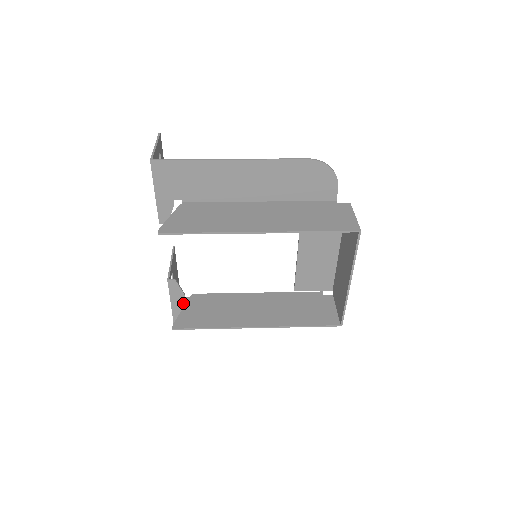
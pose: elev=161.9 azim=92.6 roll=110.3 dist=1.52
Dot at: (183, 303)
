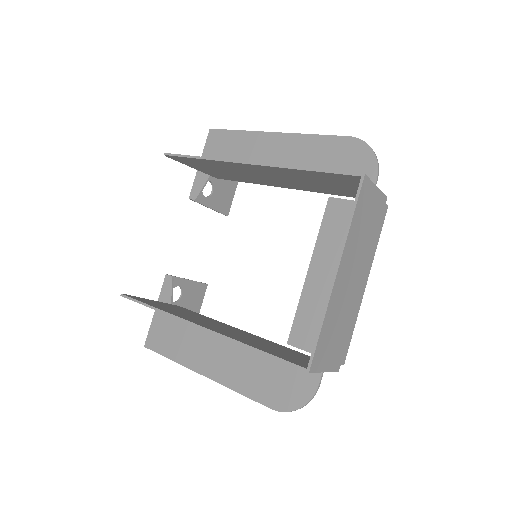
Dot at: (165, 316)
